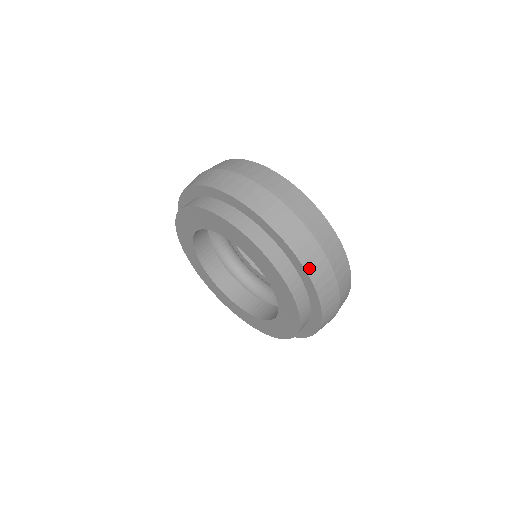
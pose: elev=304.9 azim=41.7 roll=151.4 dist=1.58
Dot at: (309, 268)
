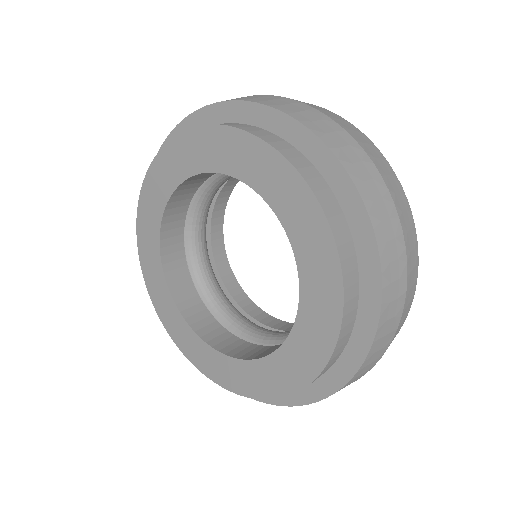
Dot at: (386, 300)
